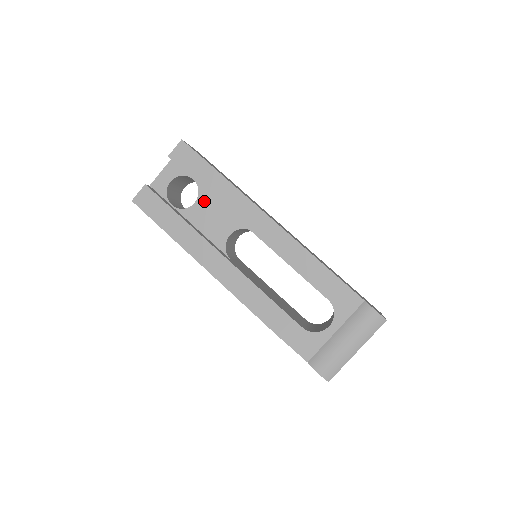
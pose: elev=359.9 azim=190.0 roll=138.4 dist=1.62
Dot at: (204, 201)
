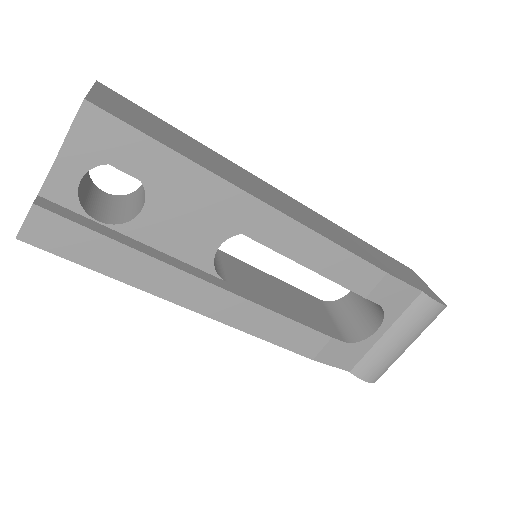
Dot at: (160, 204)
